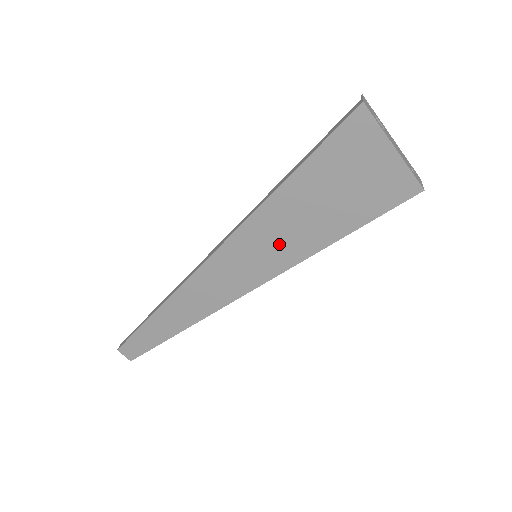
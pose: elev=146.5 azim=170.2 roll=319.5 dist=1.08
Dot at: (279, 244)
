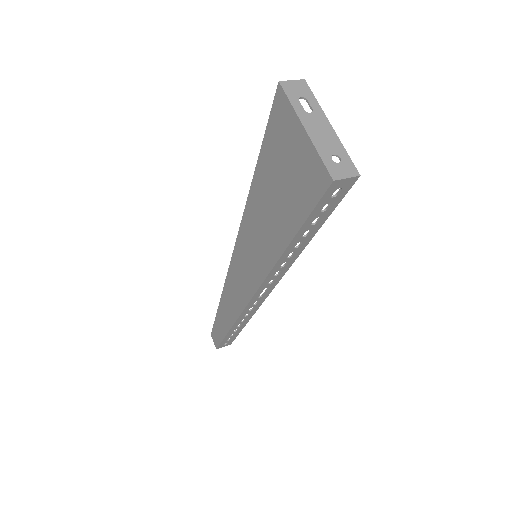
Dot at: (261, 243)
